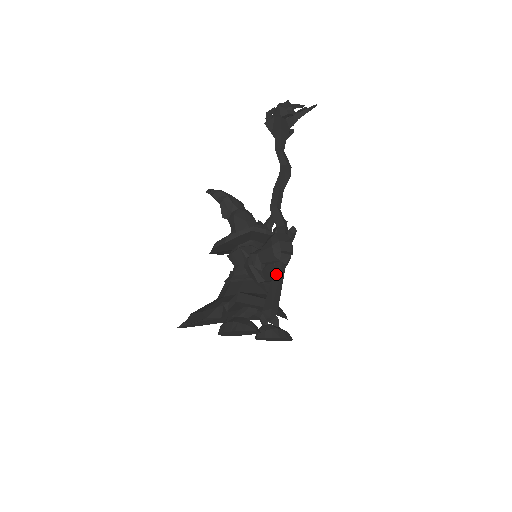
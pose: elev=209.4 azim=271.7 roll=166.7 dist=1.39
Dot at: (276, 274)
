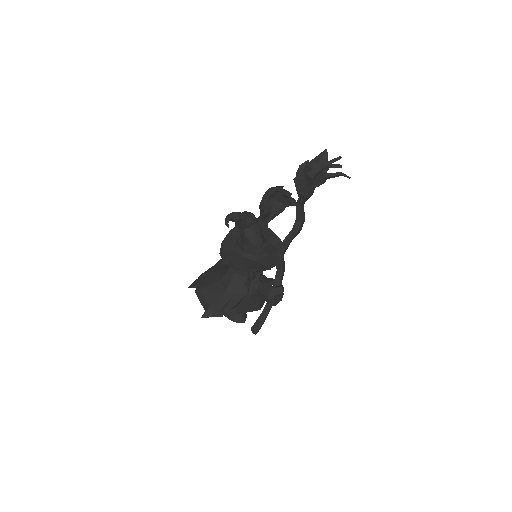
Dot at: (266, 310)
